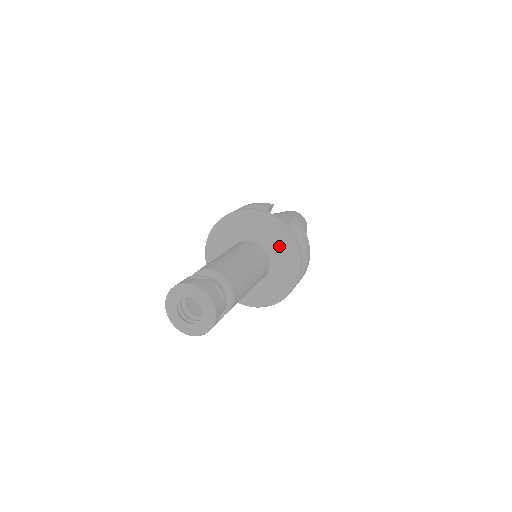
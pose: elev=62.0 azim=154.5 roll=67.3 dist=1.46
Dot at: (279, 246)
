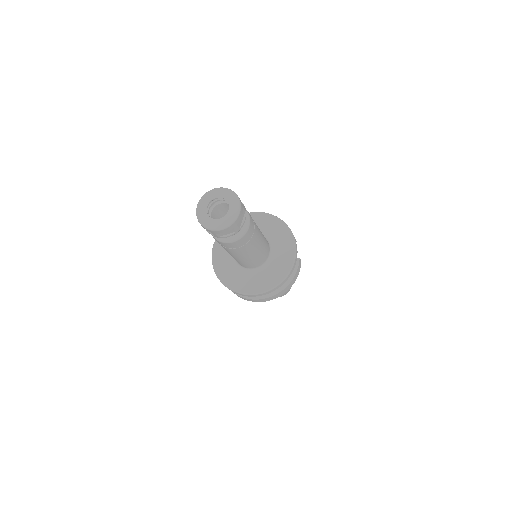
Dot at: (280, 259)
